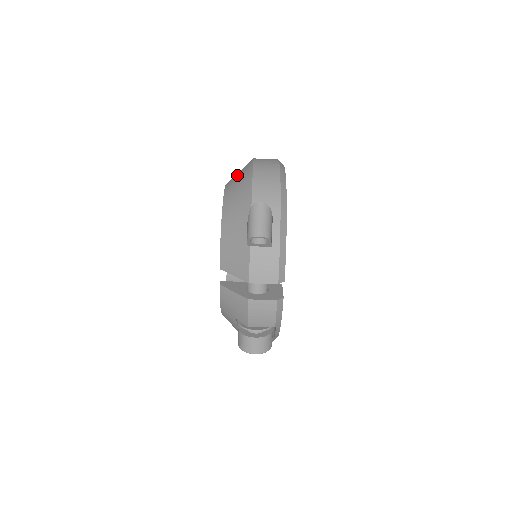
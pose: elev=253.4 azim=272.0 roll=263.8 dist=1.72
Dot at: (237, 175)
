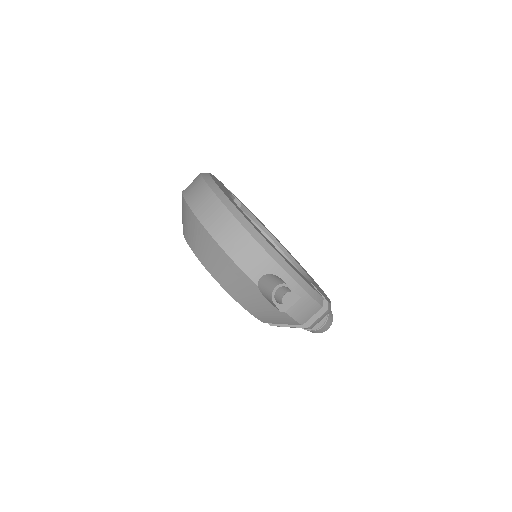
Dot at: (199, 245)
